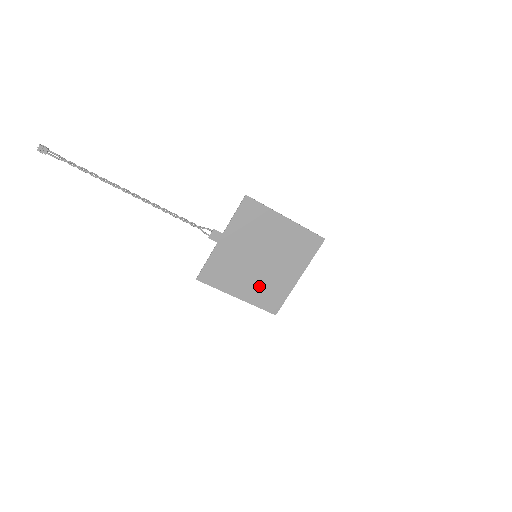
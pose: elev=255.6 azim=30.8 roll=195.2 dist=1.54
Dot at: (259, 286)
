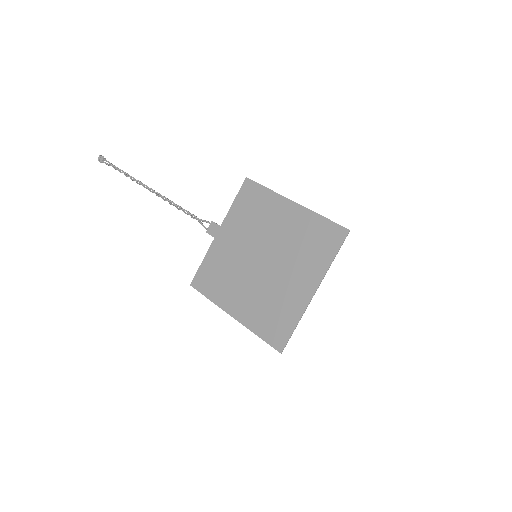
Dot at: (259, 301)
